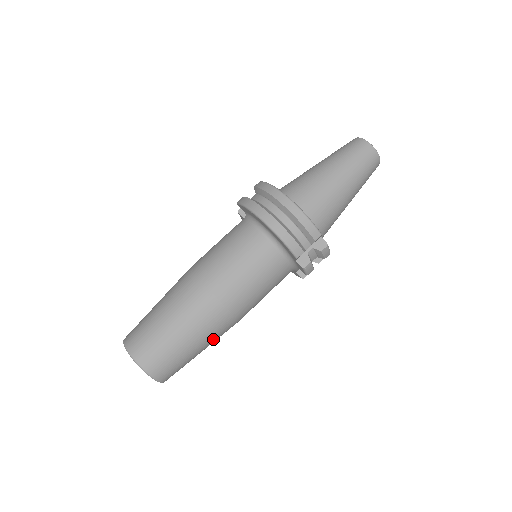
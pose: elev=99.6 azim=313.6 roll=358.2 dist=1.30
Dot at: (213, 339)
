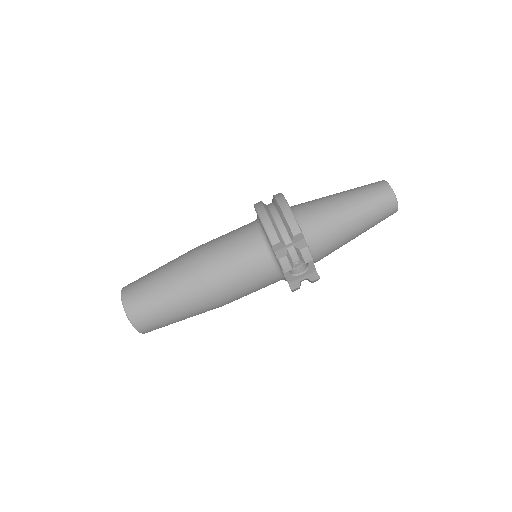
Dot at: (187, 304)
